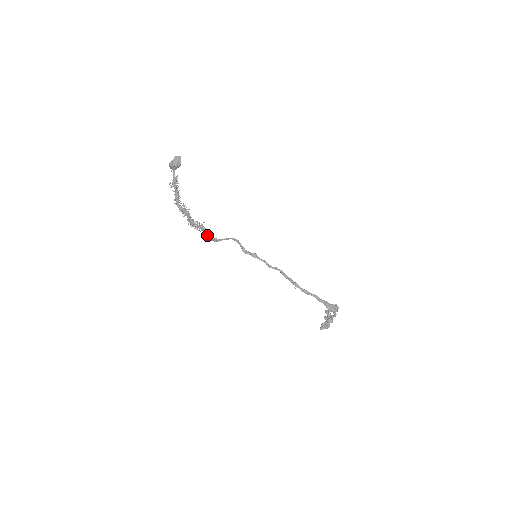
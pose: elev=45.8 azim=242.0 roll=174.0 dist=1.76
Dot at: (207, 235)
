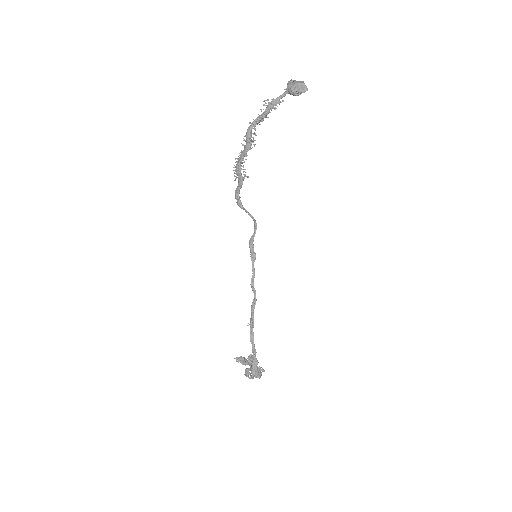
Dot at: (237, 191)
